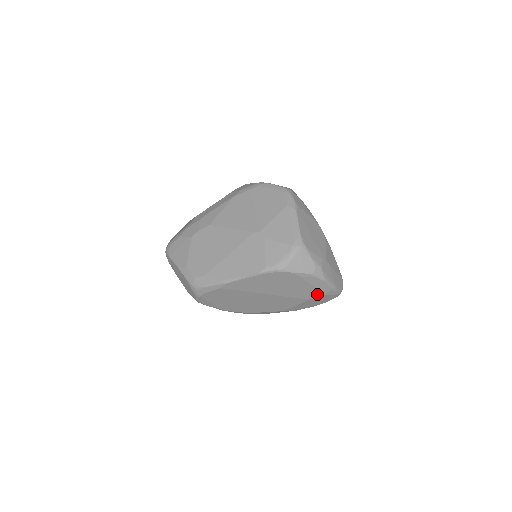
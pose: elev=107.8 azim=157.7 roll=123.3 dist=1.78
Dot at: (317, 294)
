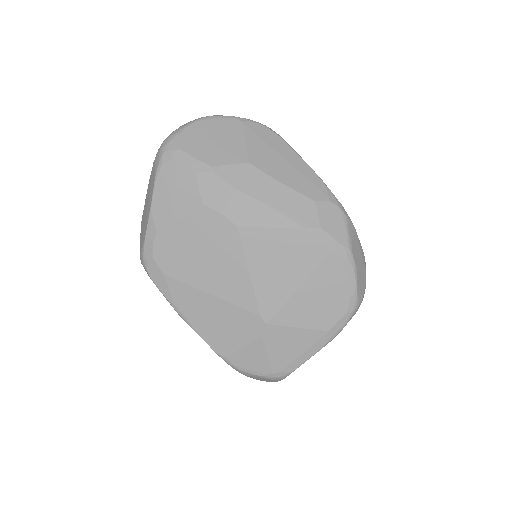
Dot at: occluded
